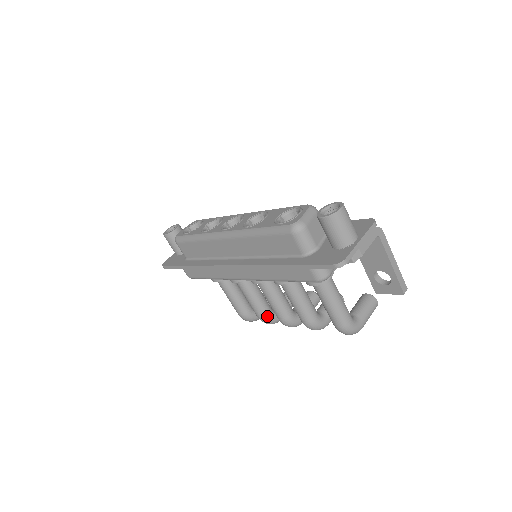
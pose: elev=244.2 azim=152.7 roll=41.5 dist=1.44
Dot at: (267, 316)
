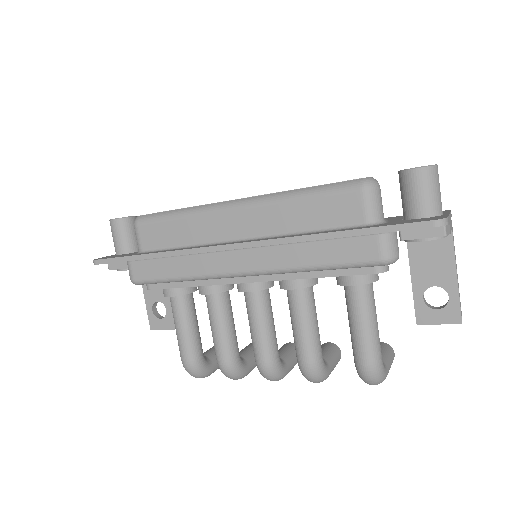
Dot at: (234, 360)
